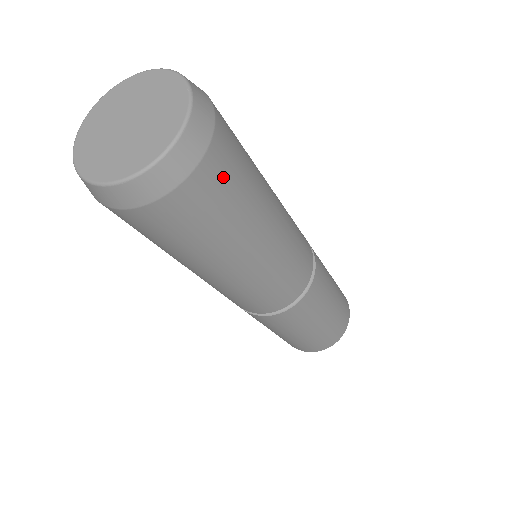
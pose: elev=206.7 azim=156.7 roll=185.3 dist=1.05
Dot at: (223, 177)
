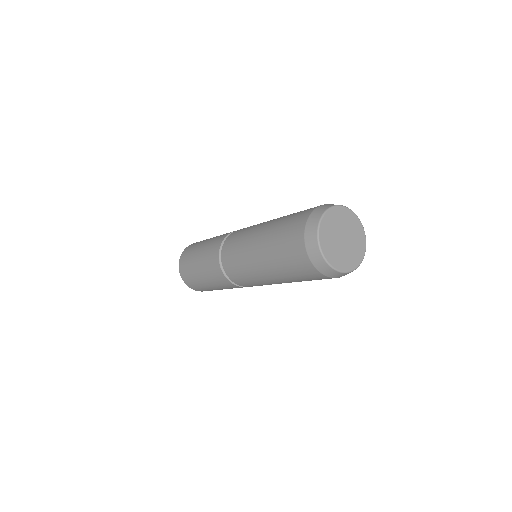
Dot at: occluded
